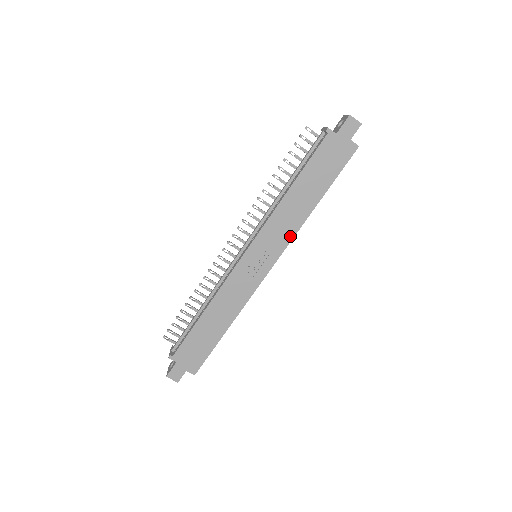
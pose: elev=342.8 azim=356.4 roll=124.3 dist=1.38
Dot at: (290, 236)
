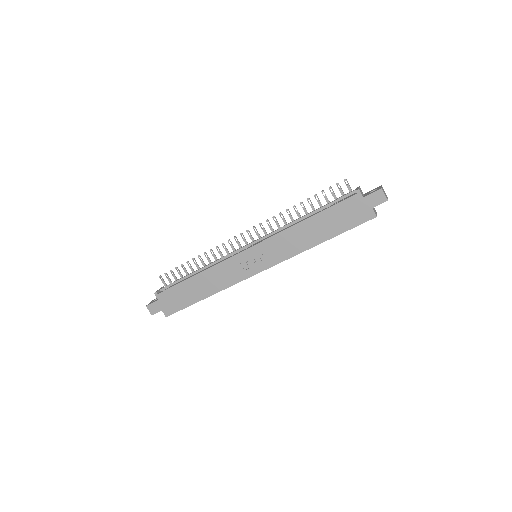
Dot at: (288, 256)
